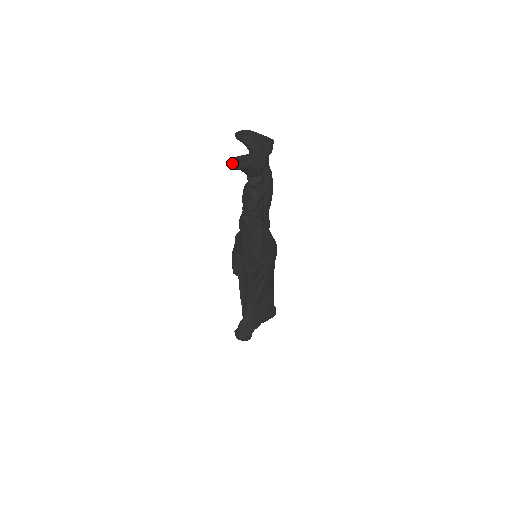
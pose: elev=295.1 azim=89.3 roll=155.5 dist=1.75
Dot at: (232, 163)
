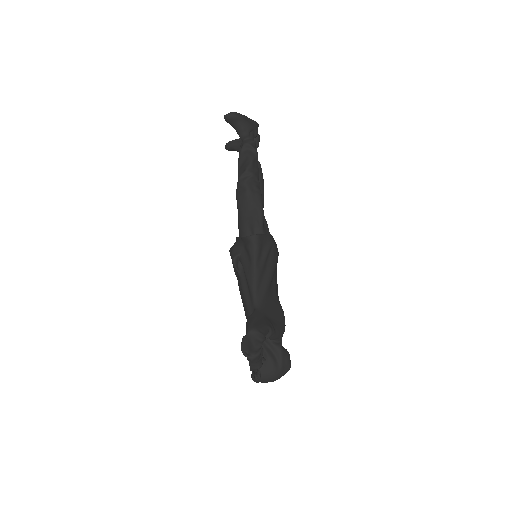
Dot at: (229, 113)
